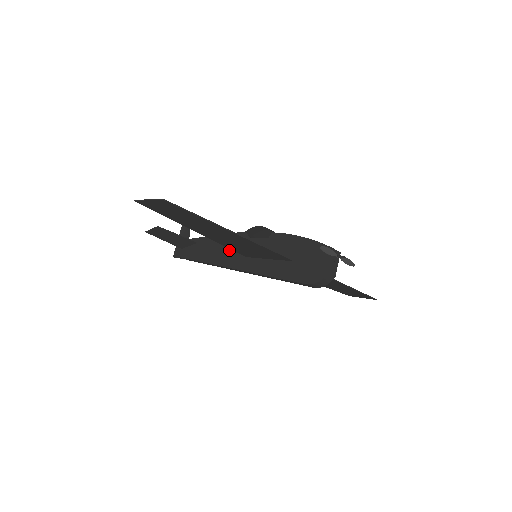
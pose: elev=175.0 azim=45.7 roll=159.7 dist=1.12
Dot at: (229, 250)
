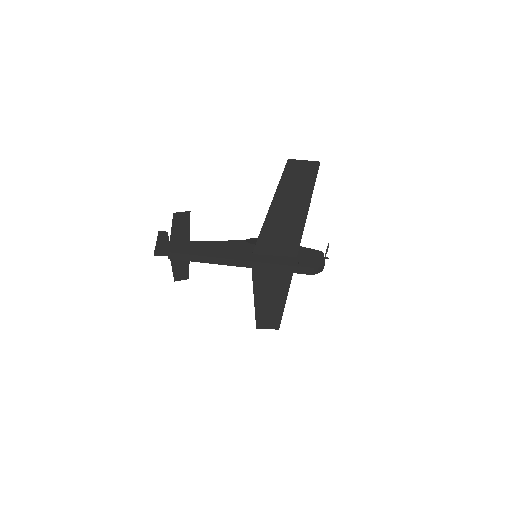
Dot at: (231, 249)
